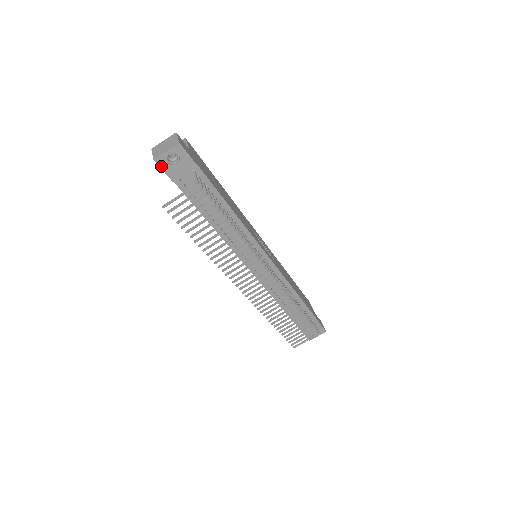
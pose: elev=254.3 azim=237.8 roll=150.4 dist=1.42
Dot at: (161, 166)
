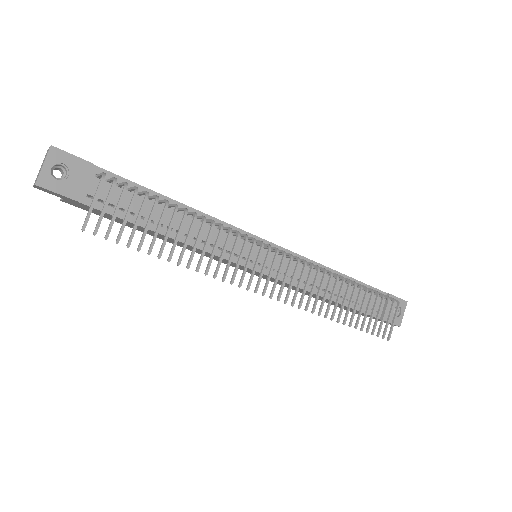
Dot at: (51, 189)
